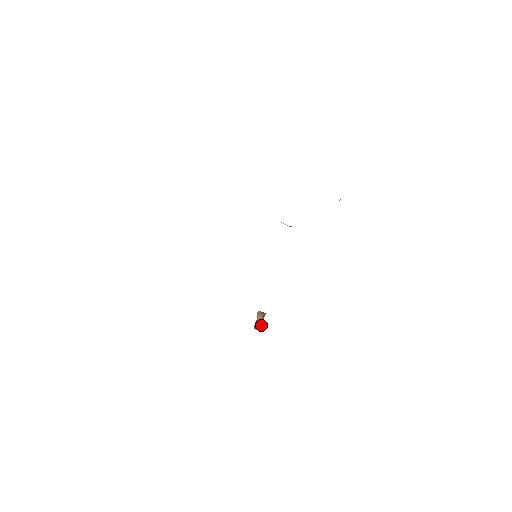
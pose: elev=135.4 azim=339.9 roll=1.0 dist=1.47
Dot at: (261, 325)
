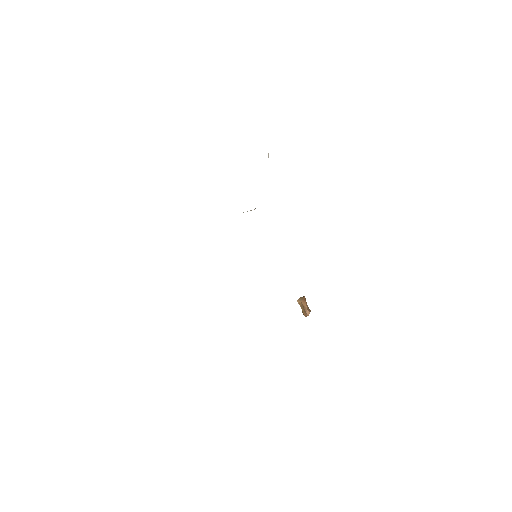
Dot at: (309, 309)
